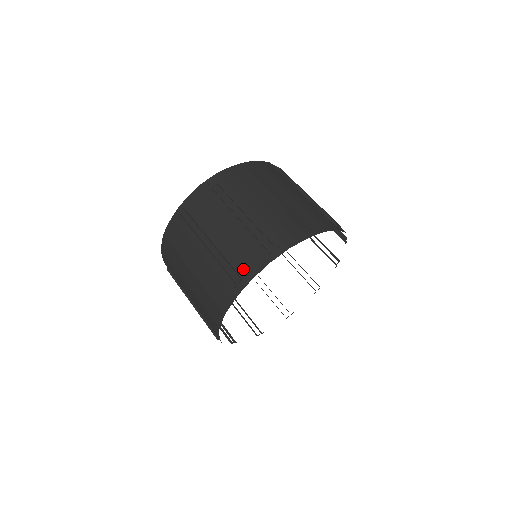
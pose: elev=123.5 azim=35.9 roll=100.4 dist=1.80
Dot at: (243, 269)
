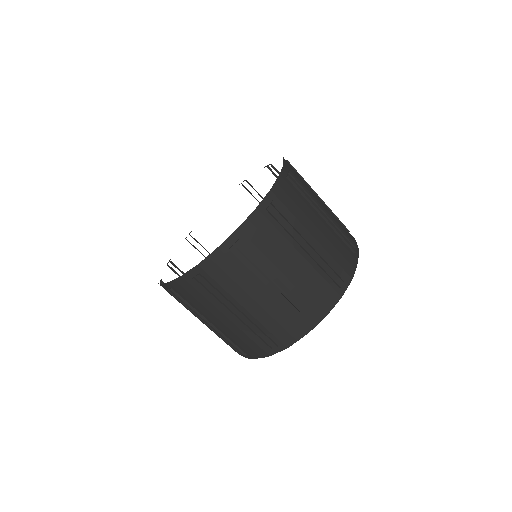
Dot at: (317, 306)
